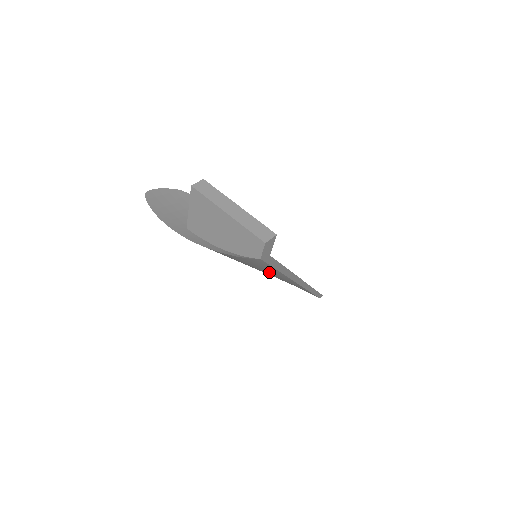
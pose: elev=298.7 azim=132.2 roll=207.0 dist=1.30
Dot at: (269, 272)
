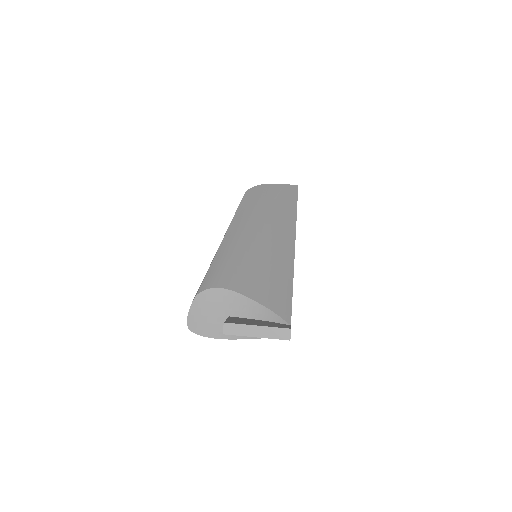
Dot at: occluded
